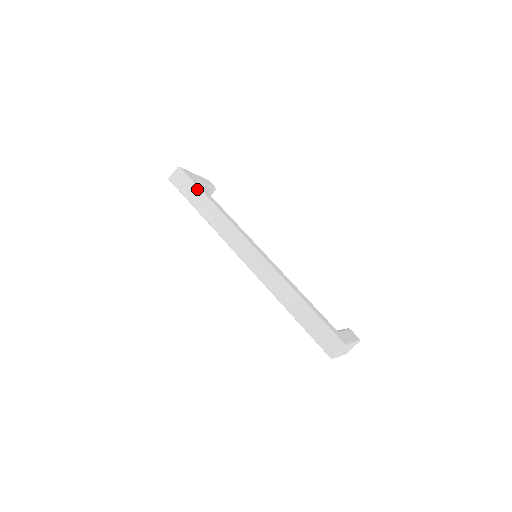
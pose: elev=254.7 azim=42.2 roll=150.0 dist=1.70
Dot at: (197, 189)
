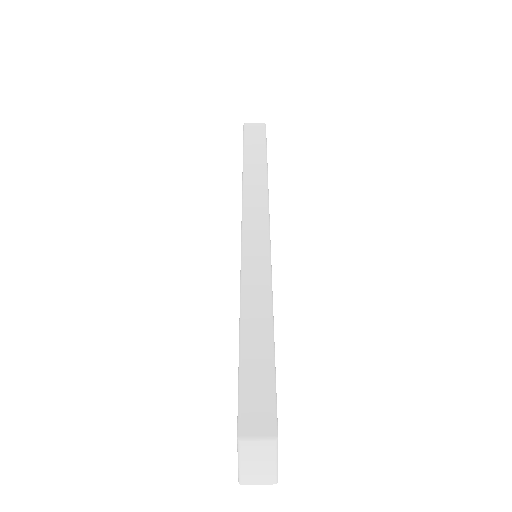
Dot at: (264, 148)
